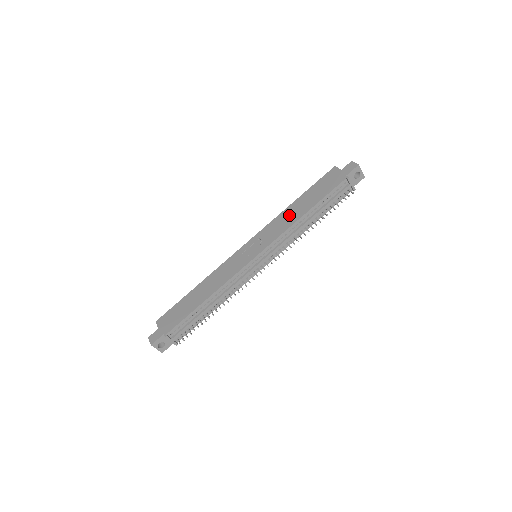
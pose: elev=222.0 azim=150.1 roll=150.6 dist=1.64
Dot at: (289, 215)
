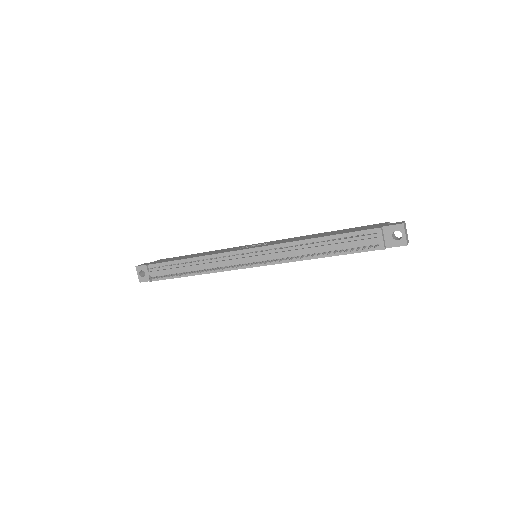
Dot at: (307, 236)
